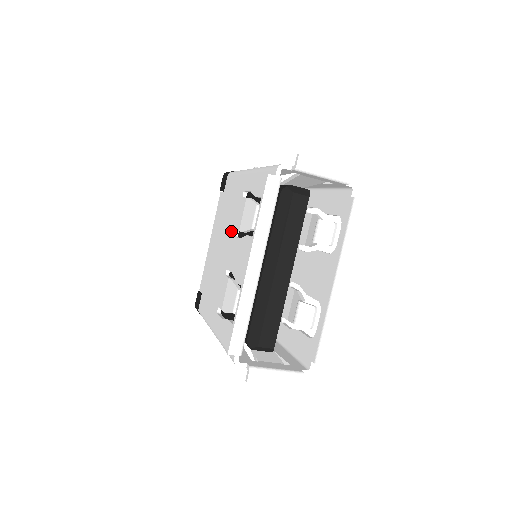
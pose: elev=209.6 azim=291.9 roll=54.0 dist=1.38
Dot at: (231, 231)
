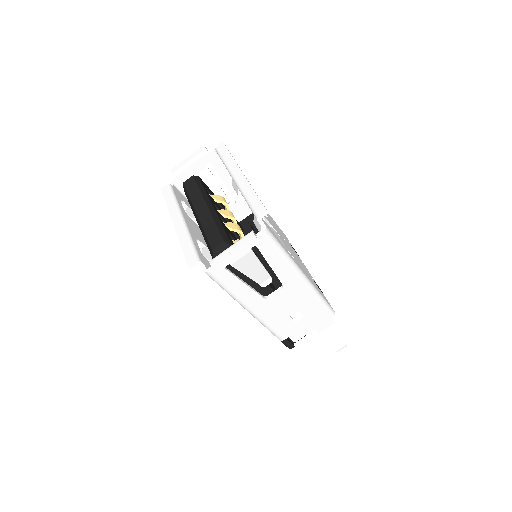
Dot at: occluded
